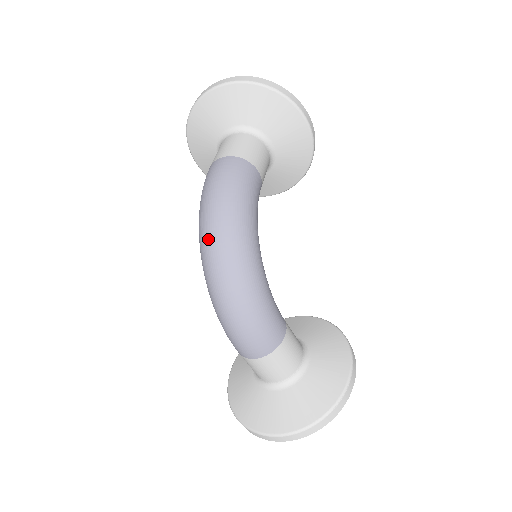
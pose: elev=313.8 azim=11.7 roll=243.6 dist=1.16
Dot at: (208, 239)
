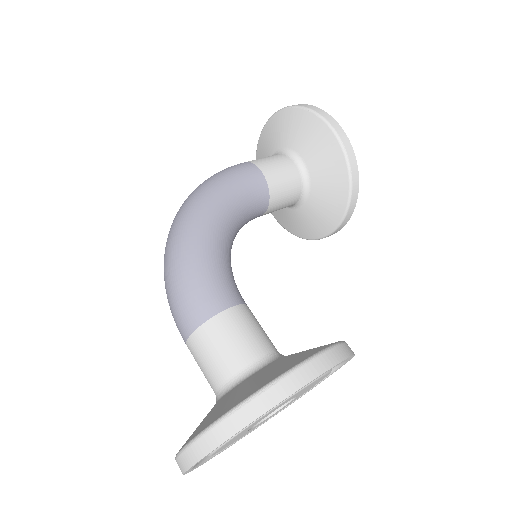
Dot at: occluded
